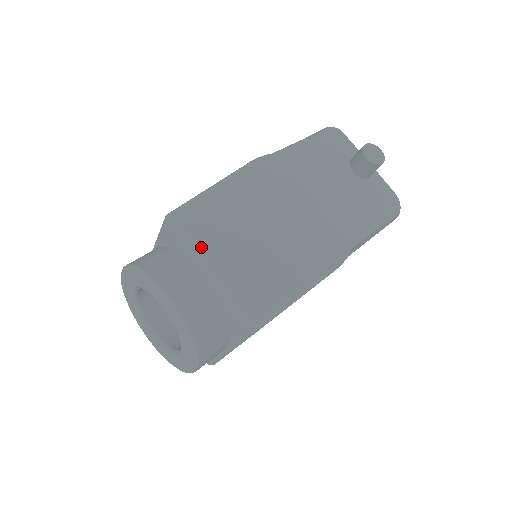
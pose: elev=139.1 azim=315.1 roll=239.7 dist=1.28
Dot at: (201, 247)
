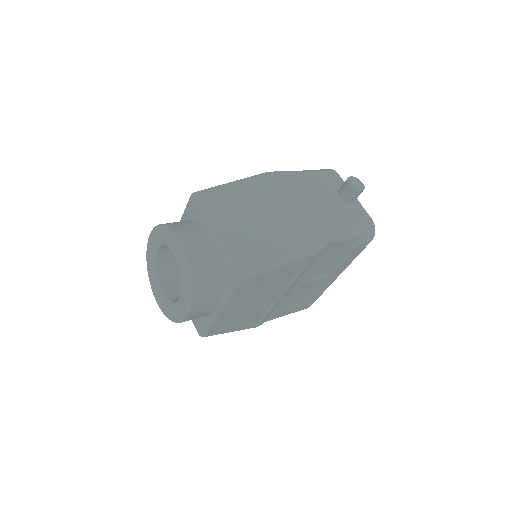
Dot at: (212, 216)
